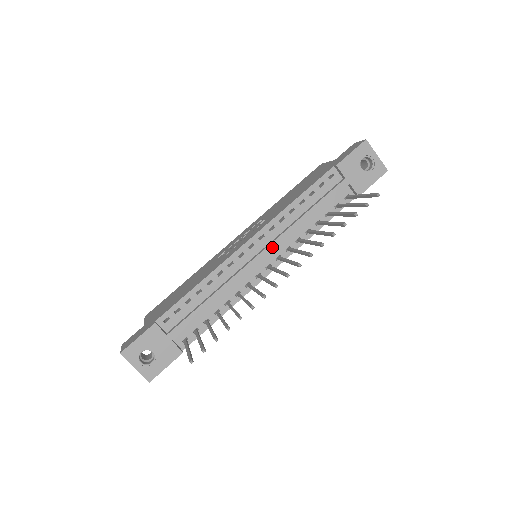
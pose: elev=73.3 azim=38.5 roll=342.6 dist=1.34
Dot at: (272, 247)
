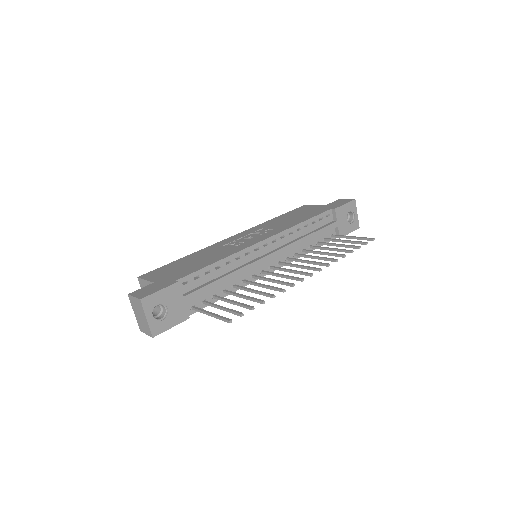
Dot at: (280, 252)
